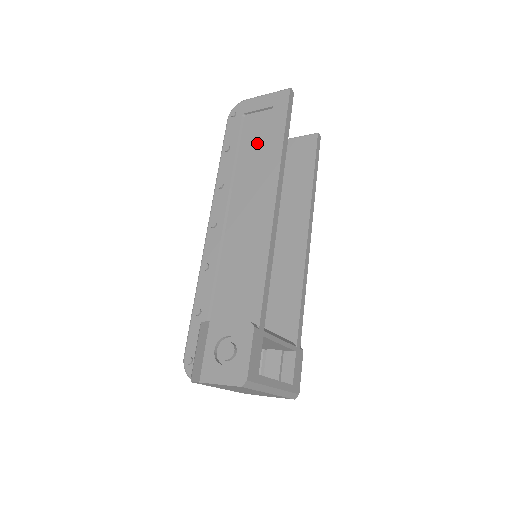
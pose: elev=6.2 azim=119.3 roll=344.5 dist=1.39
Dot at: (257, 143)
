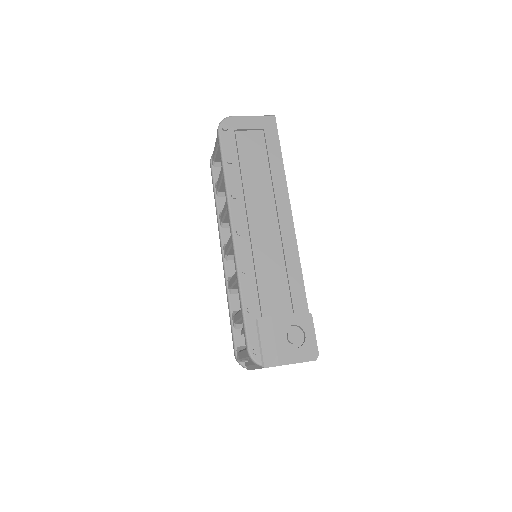
Dot at: (257, 160)
